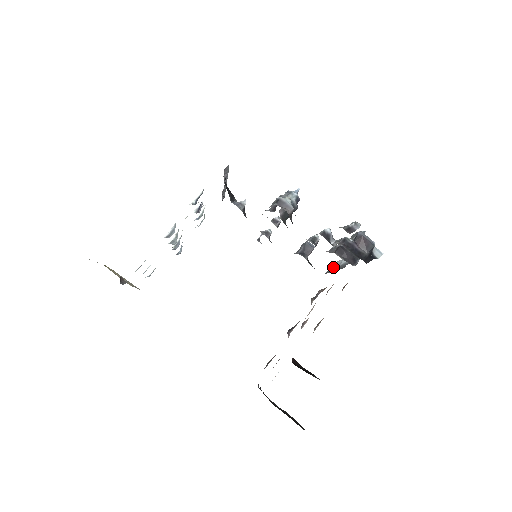
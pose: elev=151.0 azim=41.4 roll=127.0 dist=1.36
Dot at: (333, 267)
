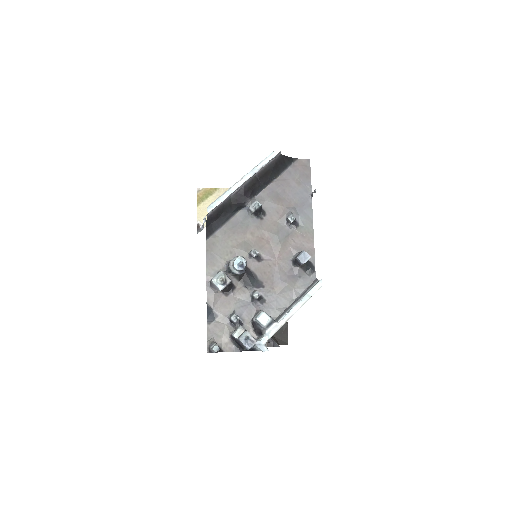
Dot at: (313, 285)
